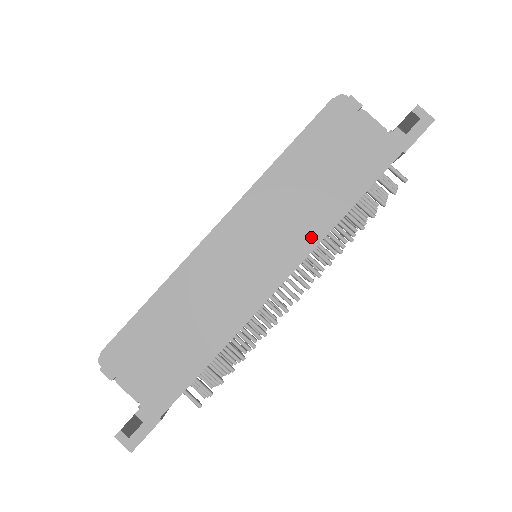
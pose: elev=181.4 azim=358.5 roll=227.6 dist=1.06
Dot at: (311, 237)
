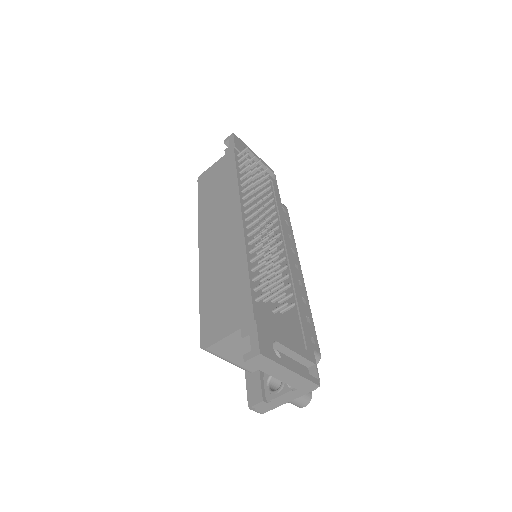
Dot at: (234, 197)
